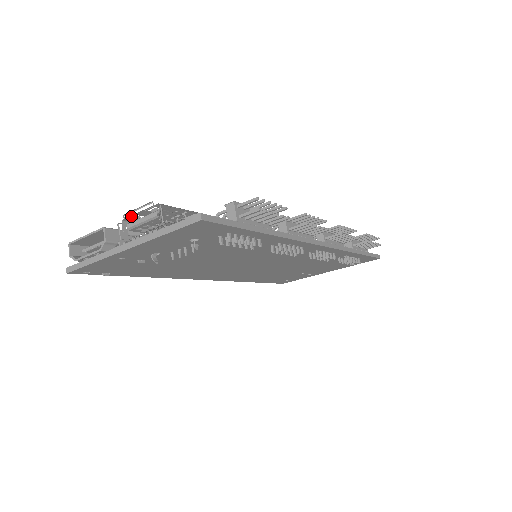
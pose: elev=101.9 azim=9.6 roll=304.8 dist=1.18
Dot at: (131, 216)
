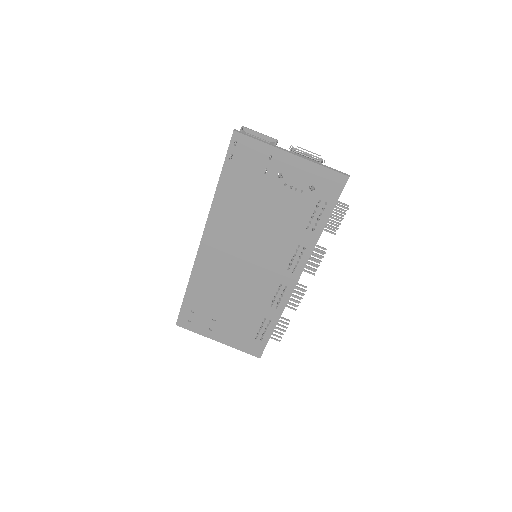
Dot at: (299, 150)
